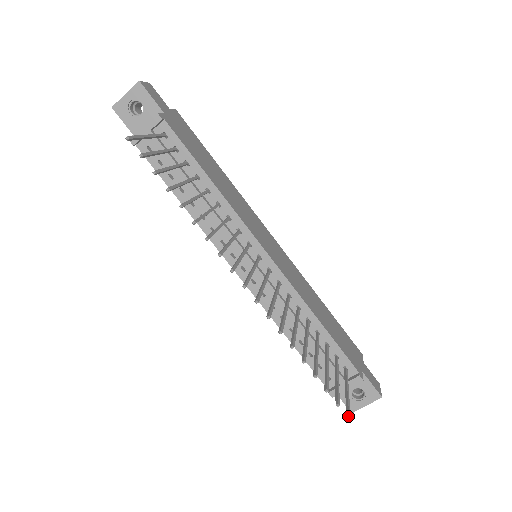
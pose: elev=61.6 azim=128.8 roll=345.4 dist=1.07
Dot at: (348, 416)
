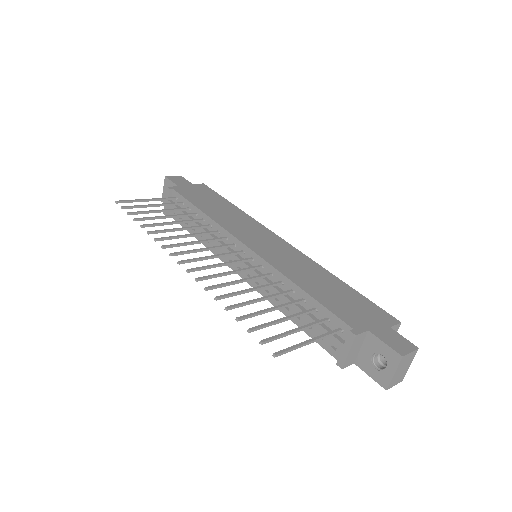
Dot at: (274, 353)
